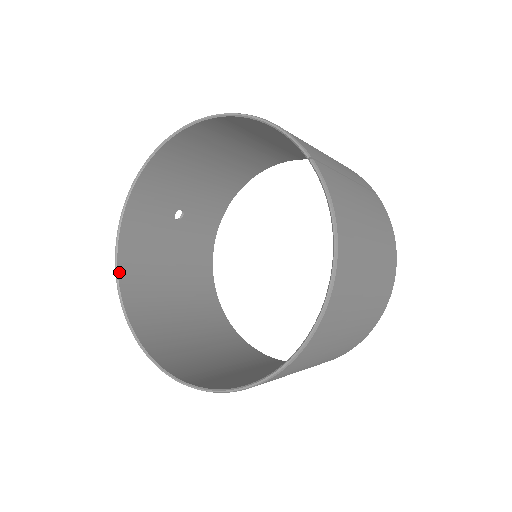
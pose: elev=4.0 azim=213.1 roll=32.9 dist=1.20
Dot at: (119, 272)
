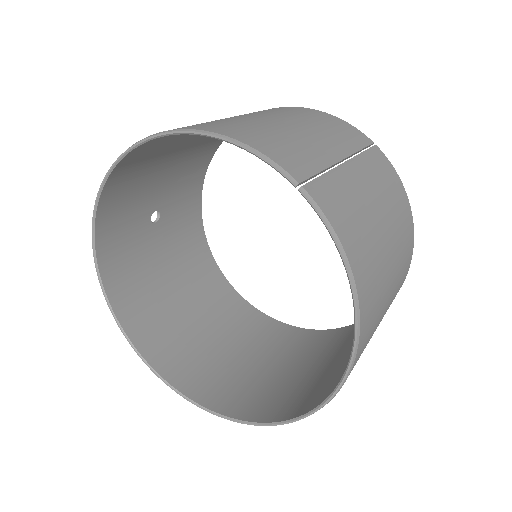
Dot at: (115, 312)
